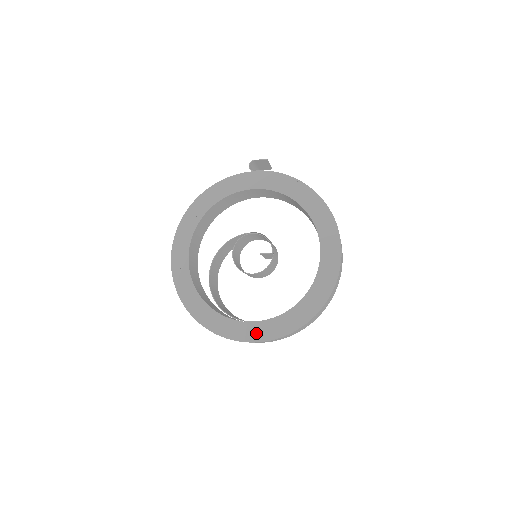
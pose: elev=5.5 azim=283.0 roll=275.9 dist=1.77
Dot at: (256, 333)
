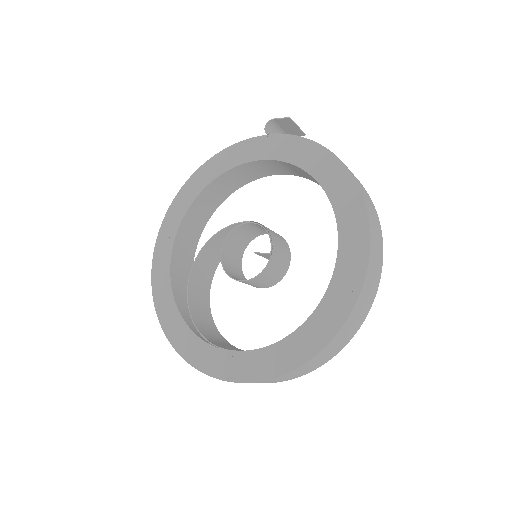
Dot at: (227, 367)
